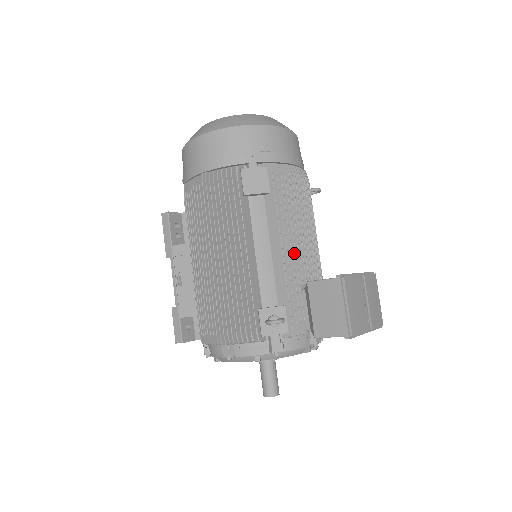
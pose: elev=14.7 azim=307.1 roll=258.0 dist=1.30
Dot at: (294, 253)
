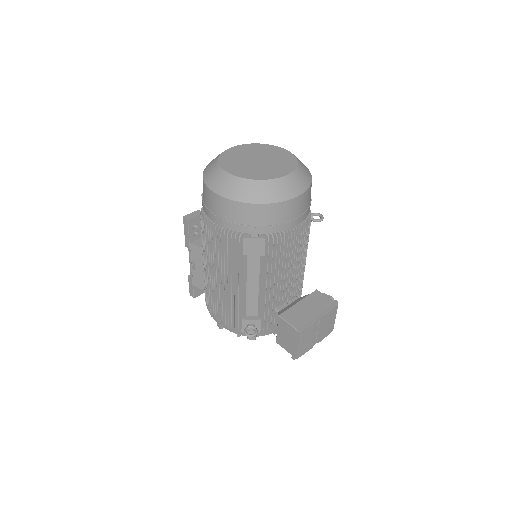
Dot at: (276, 291)
